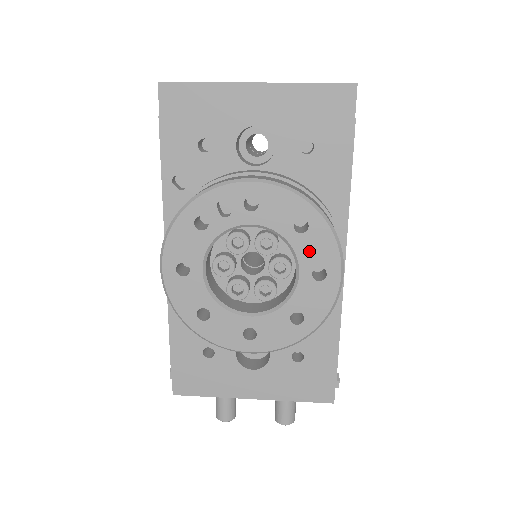
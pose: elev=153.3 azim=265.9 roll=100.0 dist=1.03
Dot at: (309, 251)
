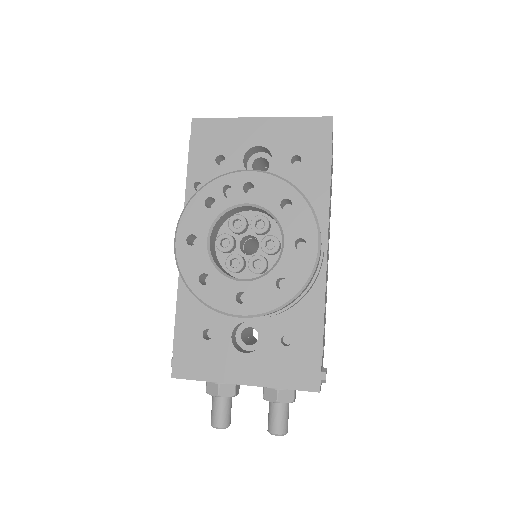
Dot at: (292, 225)
